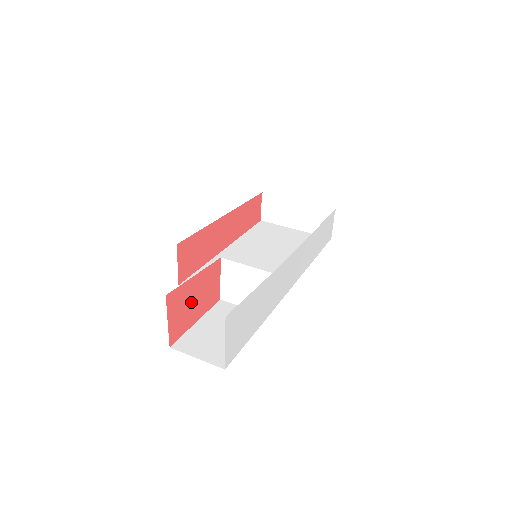
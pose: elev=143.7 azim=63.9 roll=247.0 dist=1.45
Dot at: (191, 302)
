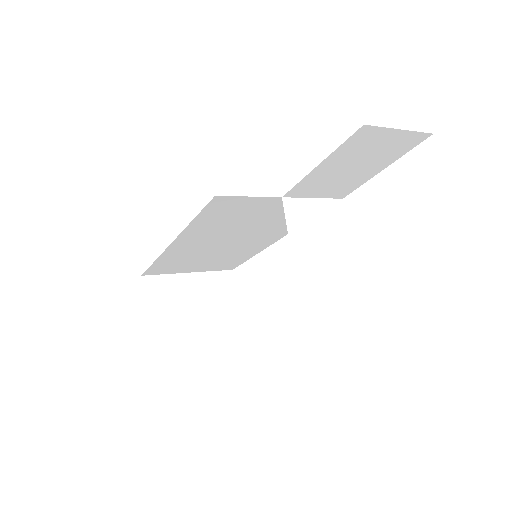
Dot at: occluded
